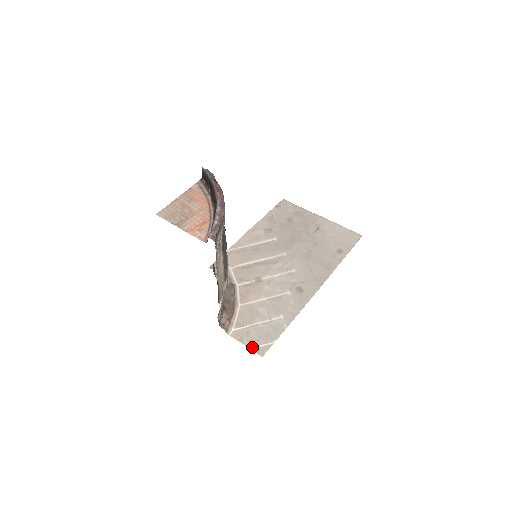
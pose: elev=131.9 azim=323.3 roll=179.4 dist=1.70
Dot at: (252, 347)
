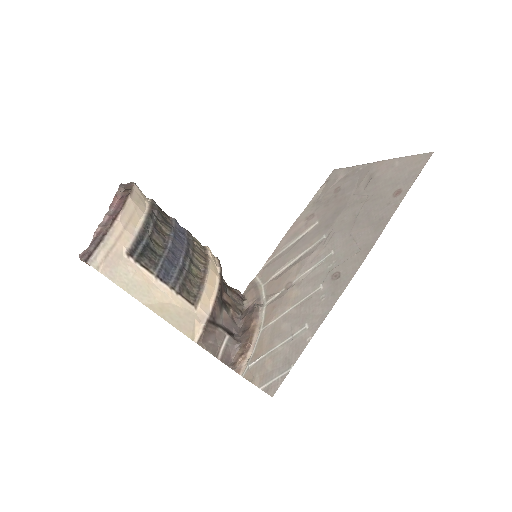
Dot at: (262, 385)
